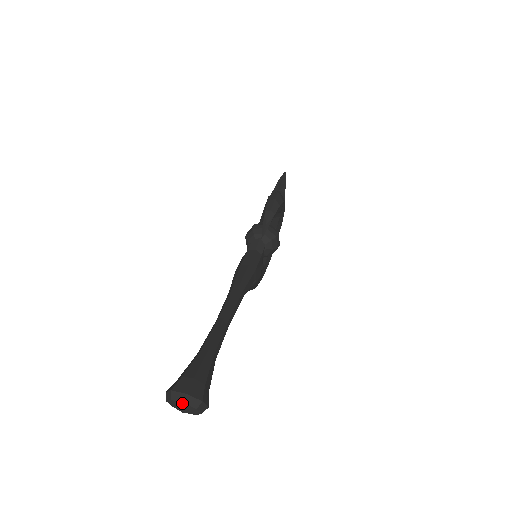
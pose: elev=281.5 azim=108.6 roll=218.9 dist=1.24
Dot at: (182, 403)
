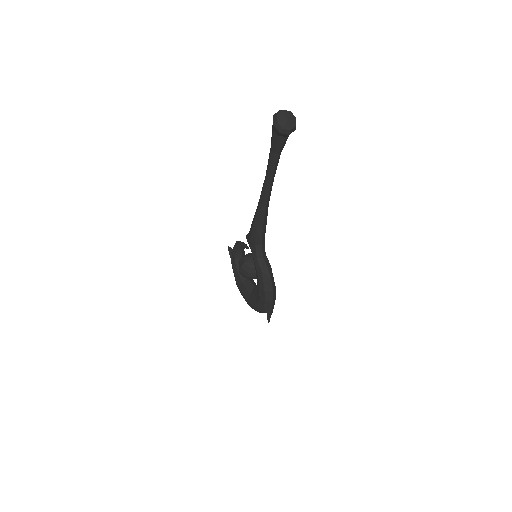
Dot at: (283, 110)
